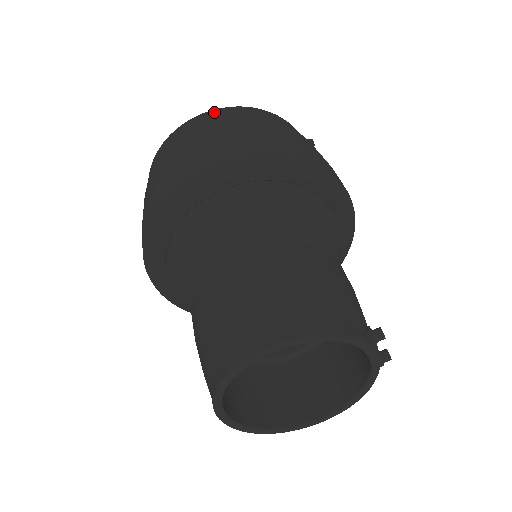
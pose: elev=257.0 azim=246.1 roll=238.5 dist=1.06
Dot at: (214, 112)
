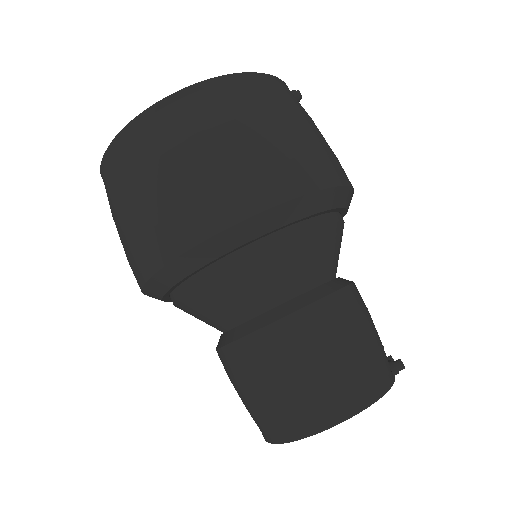
Dot at: (203, 90)
